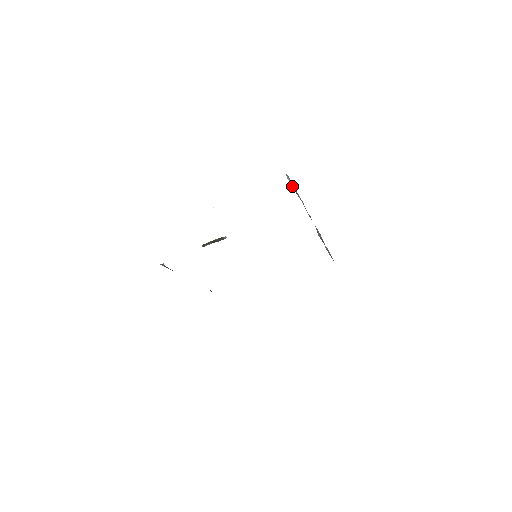
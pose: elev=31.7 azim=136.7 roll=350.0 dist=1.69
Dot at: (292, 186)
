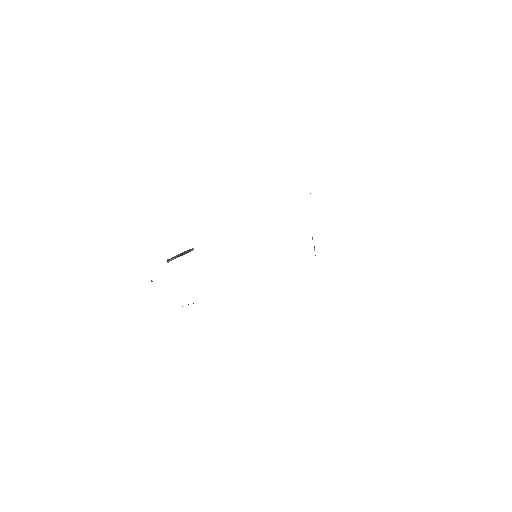
Dot at: occluded
